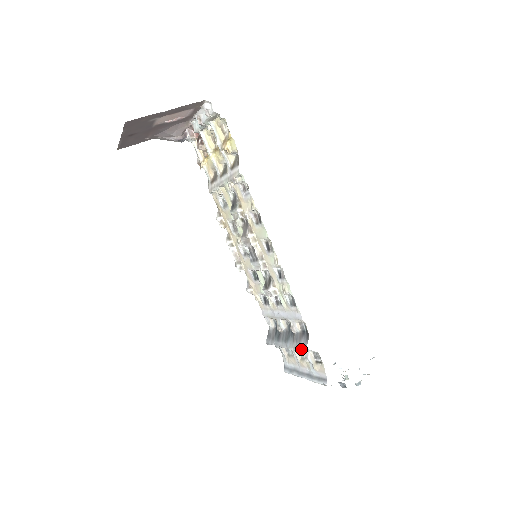
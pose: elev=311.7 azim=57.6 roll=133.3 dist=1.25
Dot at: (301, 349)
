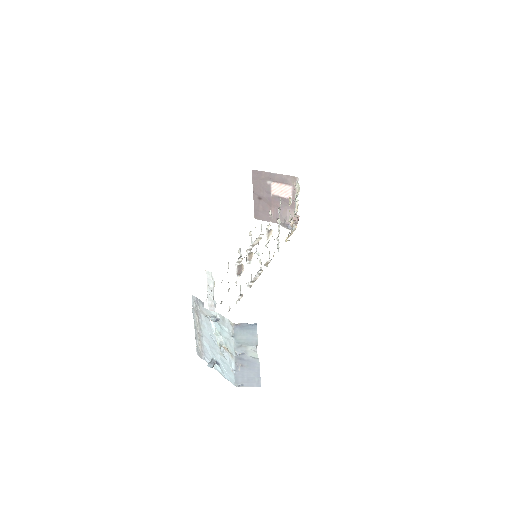
Dot at: (208, 275)
